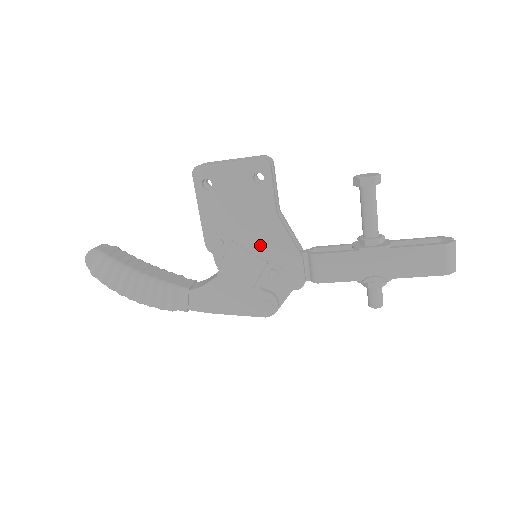
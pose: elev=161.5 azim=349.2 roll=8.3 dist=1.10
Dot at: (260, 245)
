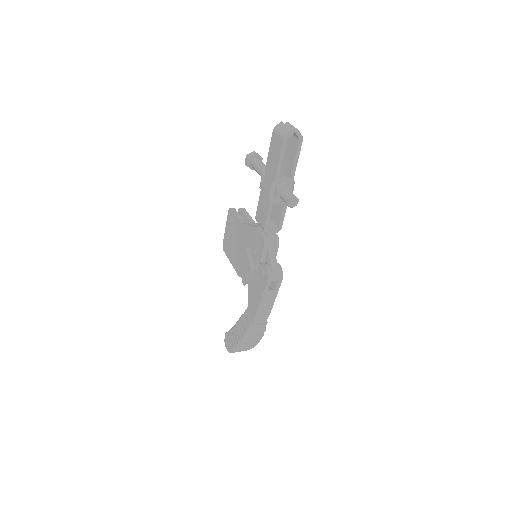
Dot at: (246, 246)
